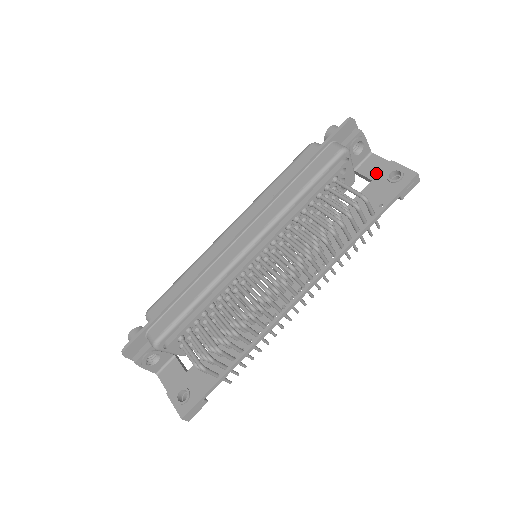
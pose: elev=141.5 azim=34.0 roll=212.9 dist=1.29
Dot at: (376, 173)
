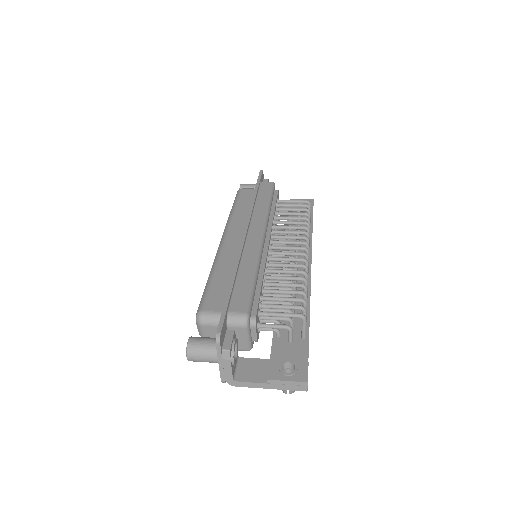
Dot at: (285, 207)
